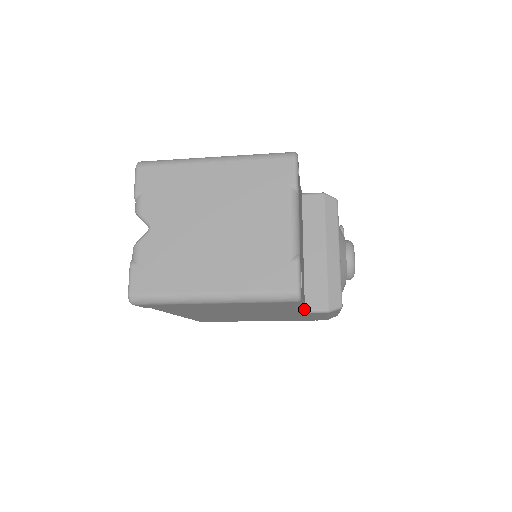
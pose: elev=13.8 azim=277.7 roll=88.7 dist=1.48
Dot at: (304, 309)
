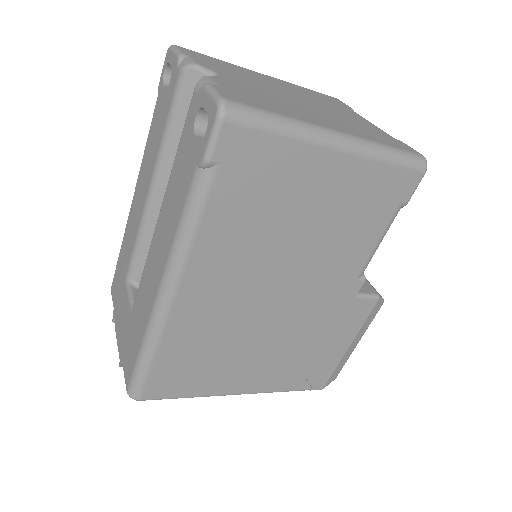
Dot at: occluded
